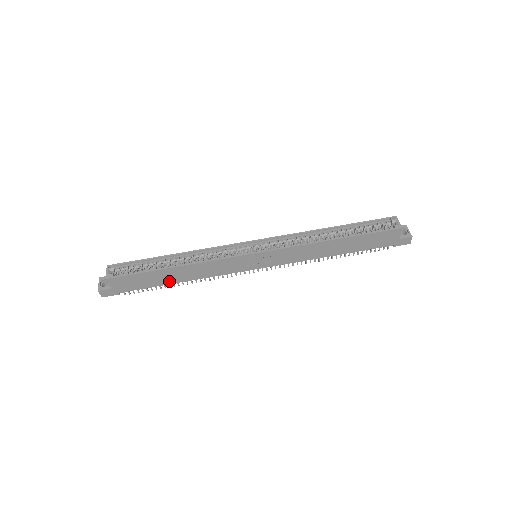
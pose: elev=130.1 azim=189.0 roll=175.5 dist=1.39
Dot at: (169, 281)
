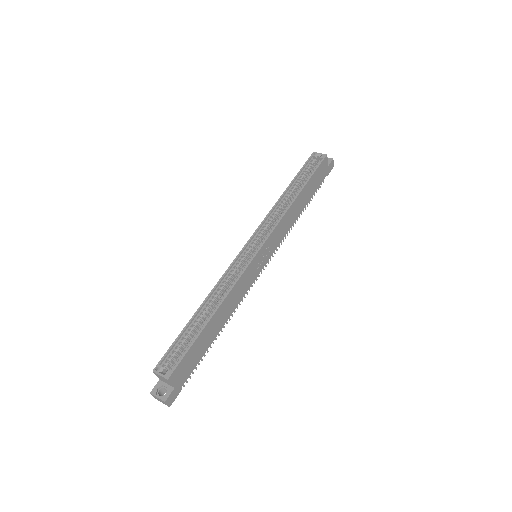
Dot at: (213, 335)
